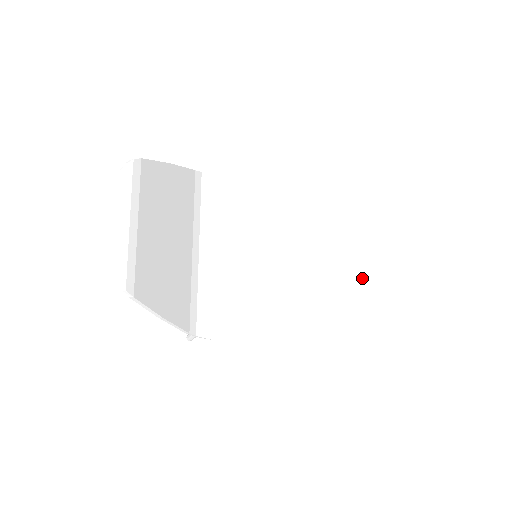
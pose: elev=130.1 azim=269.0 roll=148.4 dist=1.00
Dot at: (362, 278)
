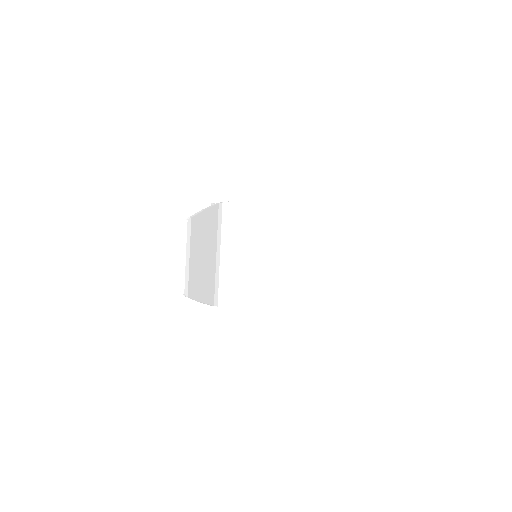
Dot at: (323, 272)
